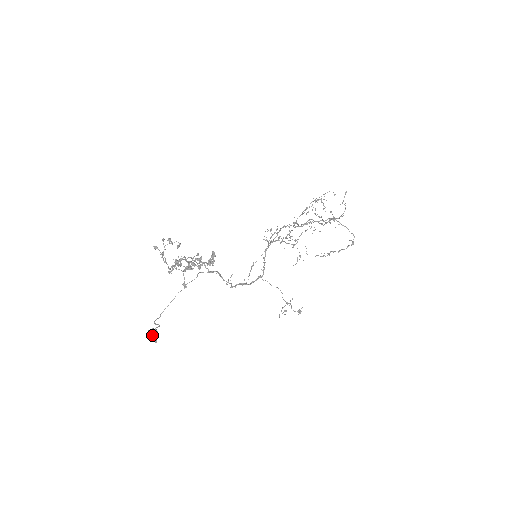
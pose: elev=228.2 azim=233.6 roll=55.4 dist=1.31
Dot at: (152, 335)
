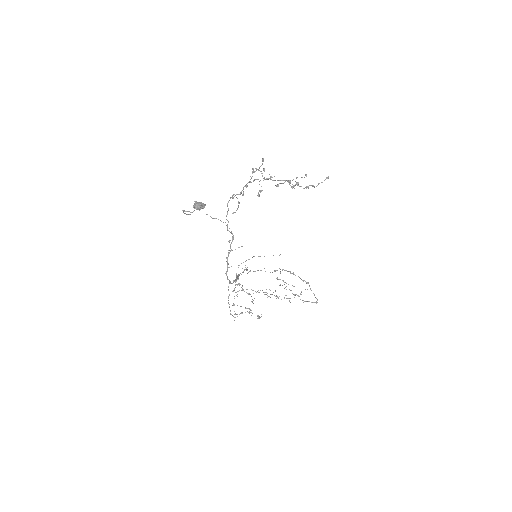
Dot at: (201, 203)
